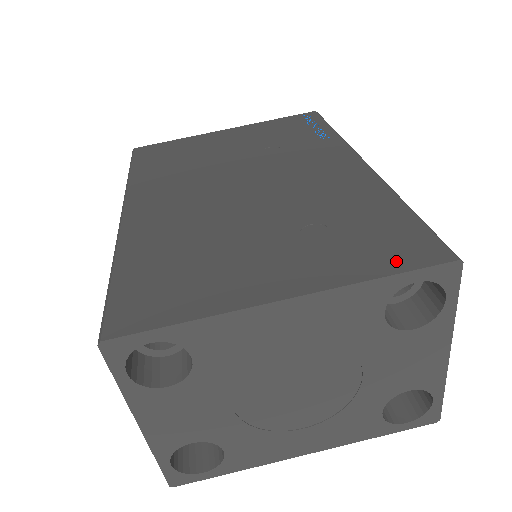
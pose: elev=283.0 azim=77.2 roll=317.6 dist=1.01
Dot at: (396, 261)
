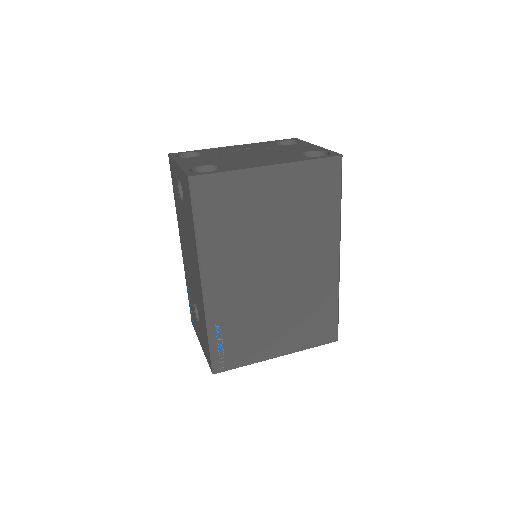
Dot at: occluded
